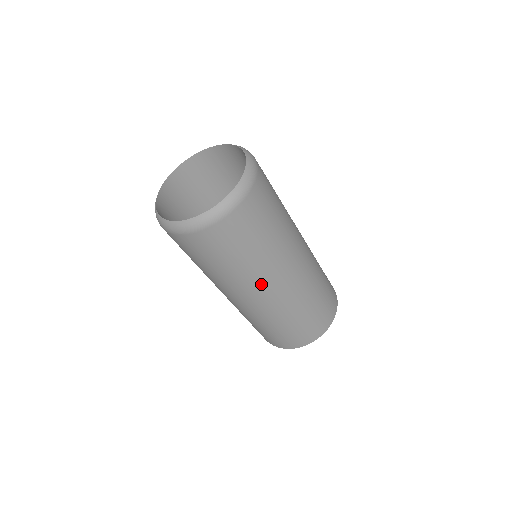
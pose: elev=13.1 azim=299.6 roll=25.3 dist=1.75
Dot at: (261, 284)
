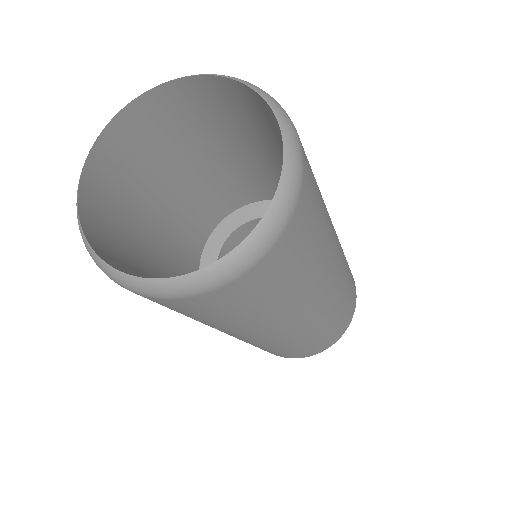
Dot at: (297, 316)
